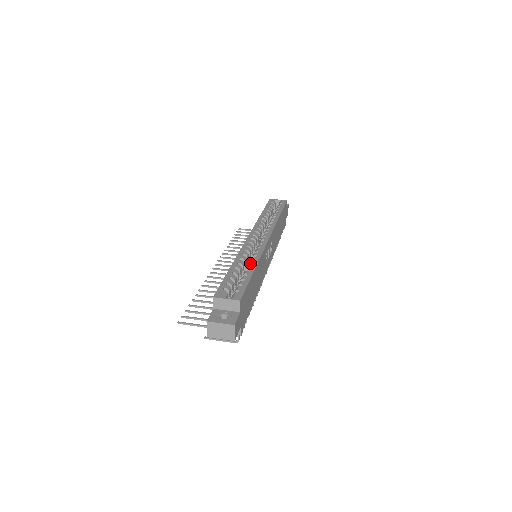
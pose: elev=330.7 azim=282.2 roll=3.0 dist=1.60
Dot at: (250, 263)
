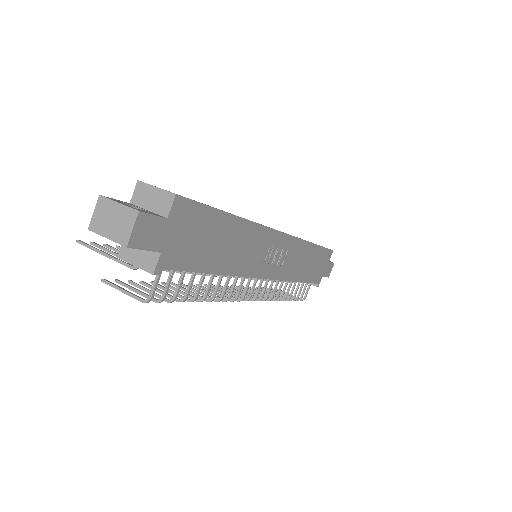
Dot at: occluded
